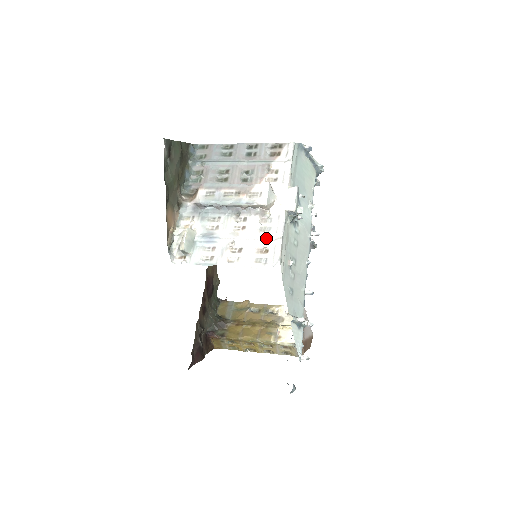
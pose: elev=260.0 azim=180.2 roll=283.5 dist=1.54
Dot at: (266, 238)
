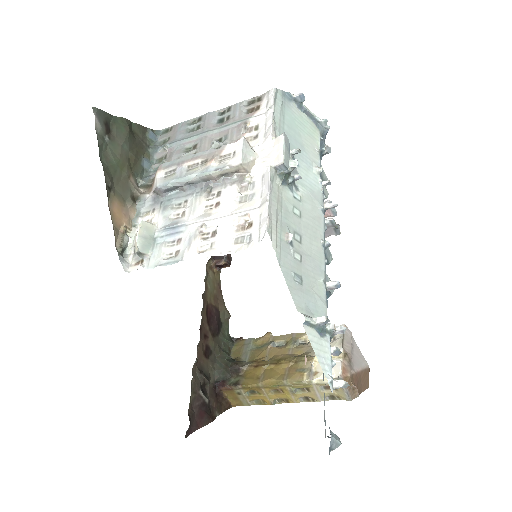
Dot at: (247, 208)
